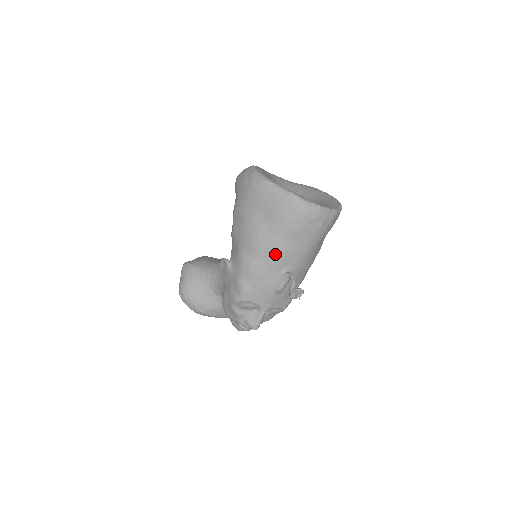
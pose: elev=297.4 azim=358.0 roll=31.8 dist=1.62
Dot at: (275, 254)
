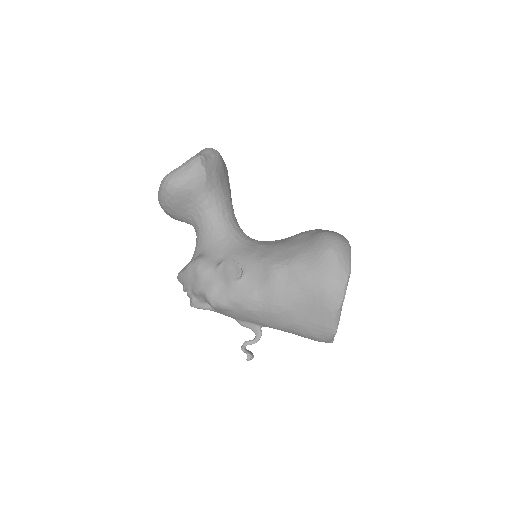
Dot at: (272, 324)
